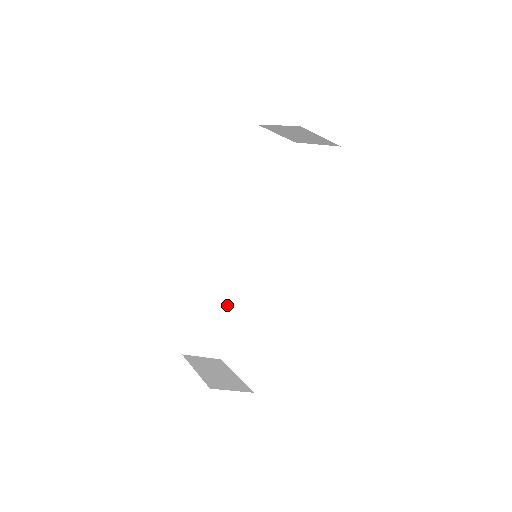
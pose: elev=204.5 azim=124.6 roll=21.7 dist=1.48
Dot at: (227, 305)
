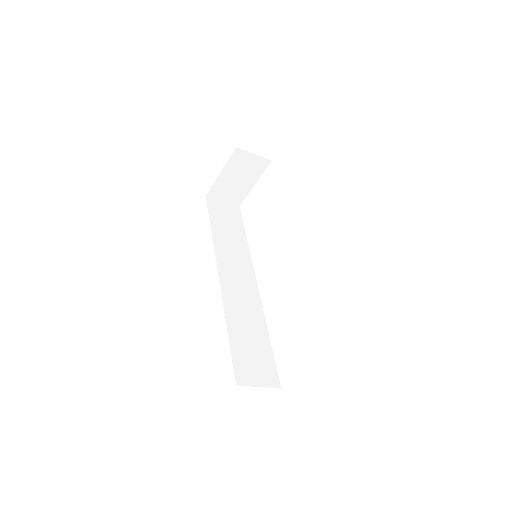
Dot at: (255, 330)
